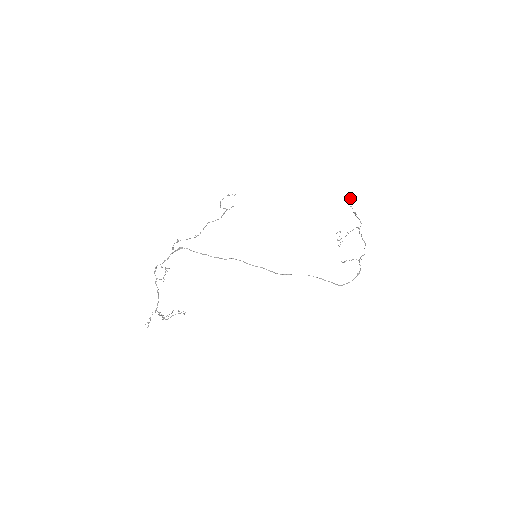
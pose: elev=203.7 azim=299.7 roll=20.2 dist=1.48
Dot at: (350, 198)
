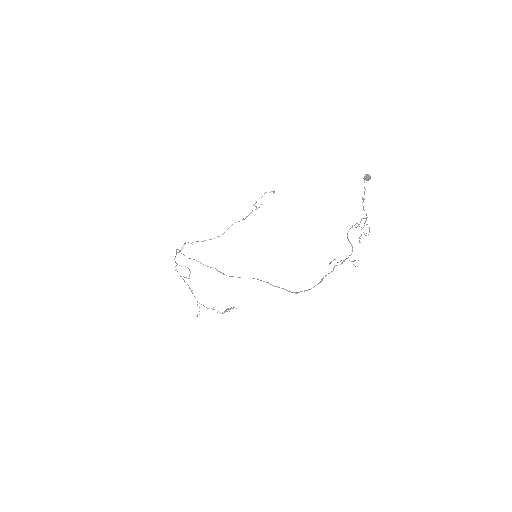
Dot at: (364, 178)
